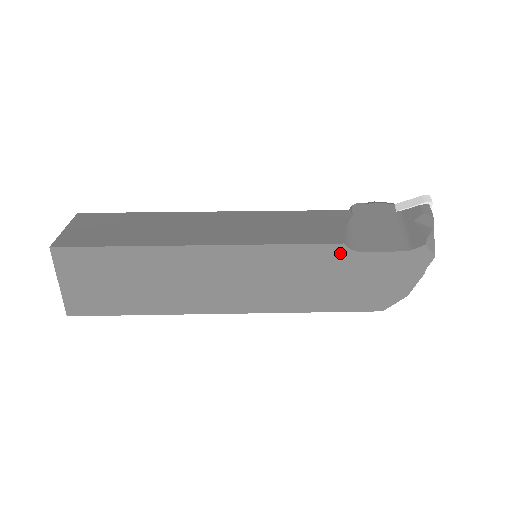
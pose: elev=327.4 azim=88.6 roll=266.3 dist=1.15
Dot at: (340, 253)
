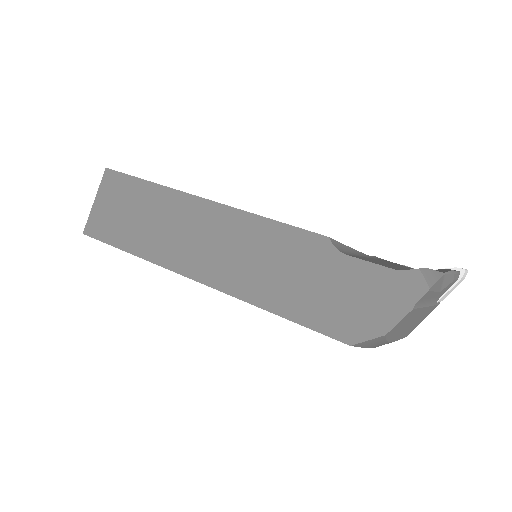
Dot at: (322, 247)
